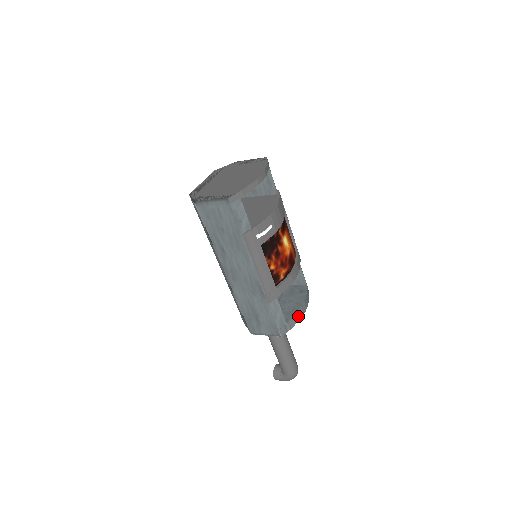
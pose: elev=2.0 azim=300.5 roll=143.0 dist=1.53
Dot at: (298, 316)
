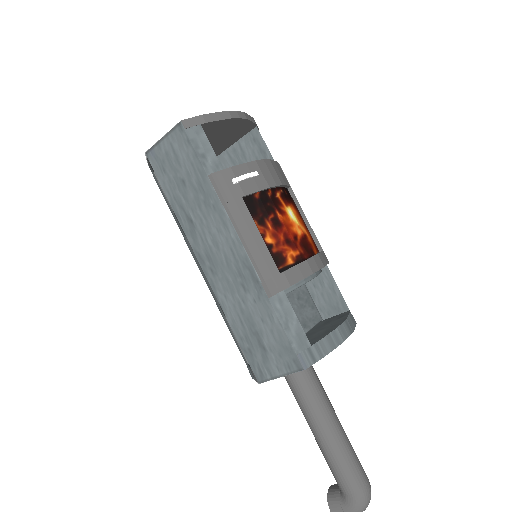
Dot at: (333, 339)
